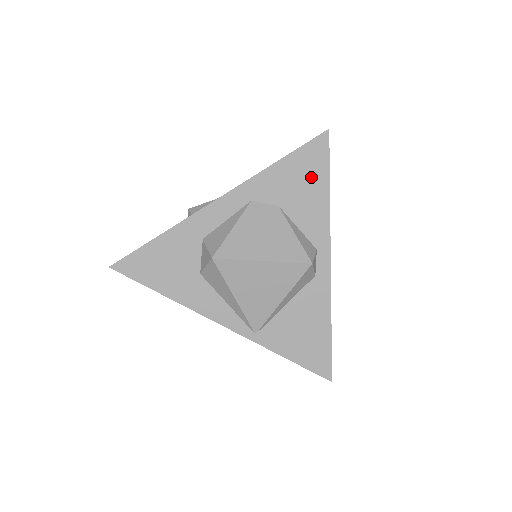
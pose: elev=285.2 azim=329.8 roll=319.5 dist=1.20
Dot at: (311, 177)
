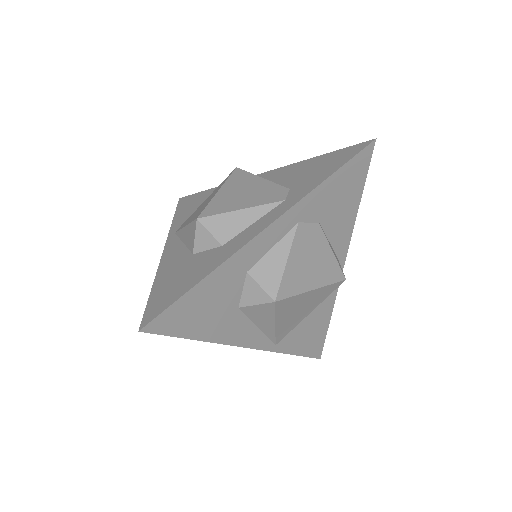
Dot at: (351, 190)
